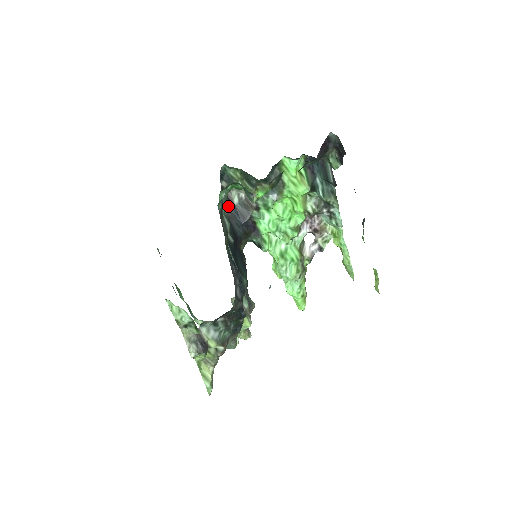
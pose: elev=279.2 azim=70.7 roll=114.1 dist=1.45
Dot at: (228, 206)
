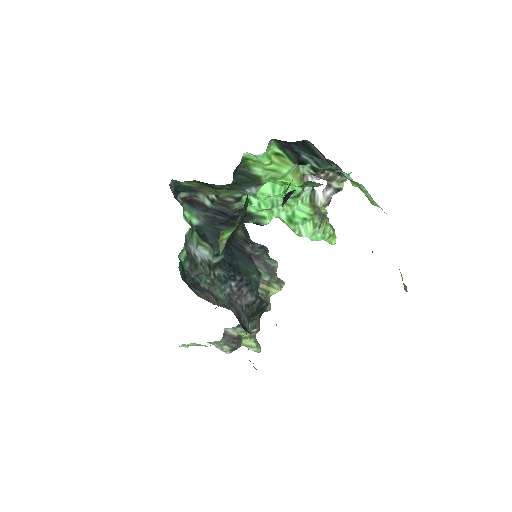
Dot at: (201, 212)
